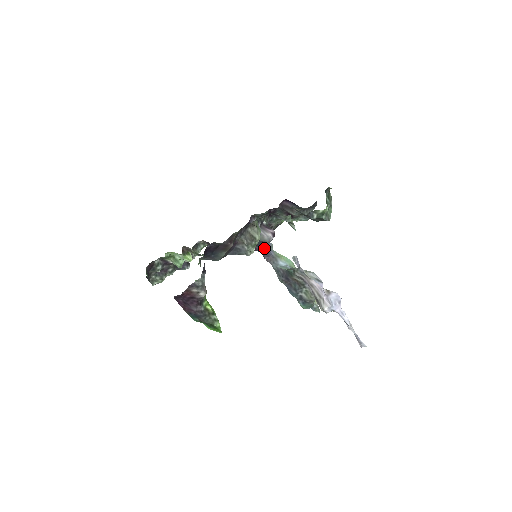
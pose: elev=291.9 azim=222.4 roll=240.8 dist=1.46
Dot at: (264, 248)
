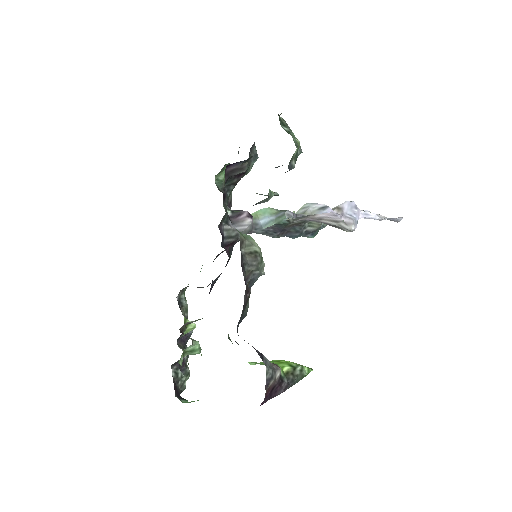
Dot at: occluded
